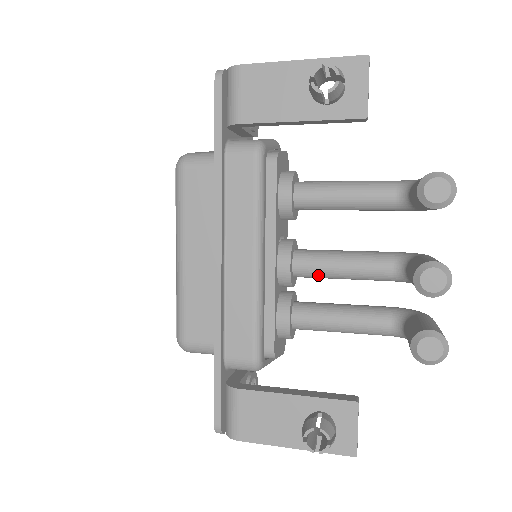
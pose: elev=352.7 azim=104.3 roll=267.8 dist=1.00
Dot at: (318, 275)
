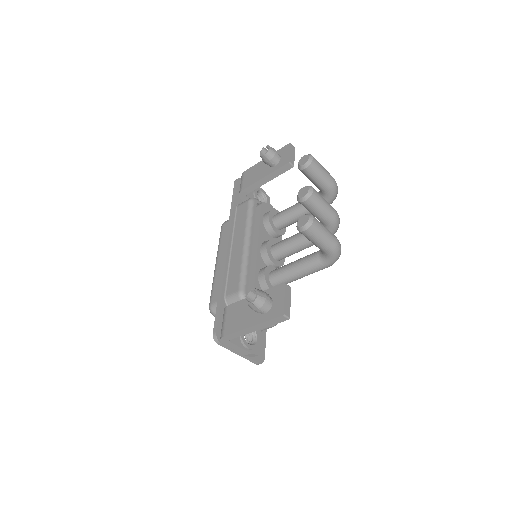
Dot at: (284, 249)
